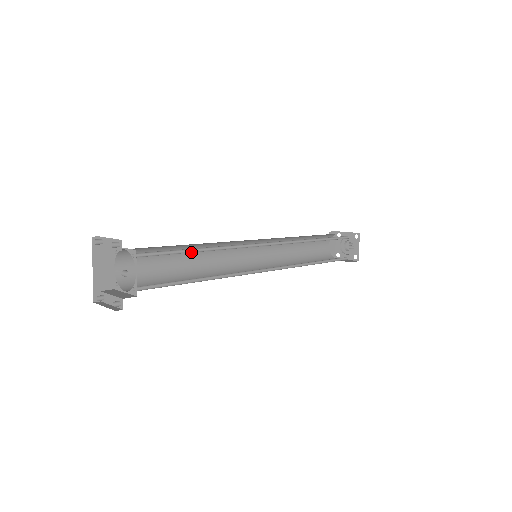
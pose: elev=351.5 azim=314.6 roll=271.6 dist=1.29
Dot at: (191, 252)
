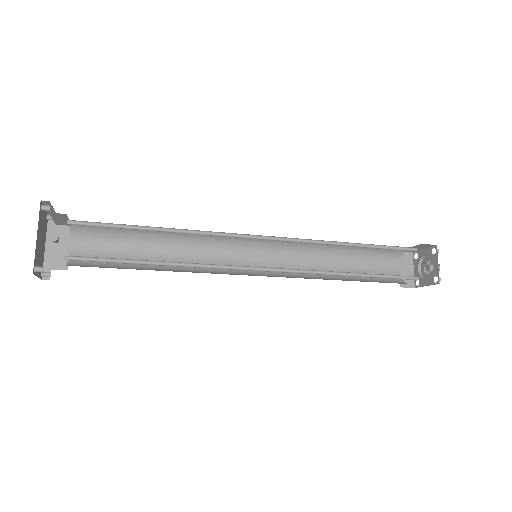
Dot at: occluded
